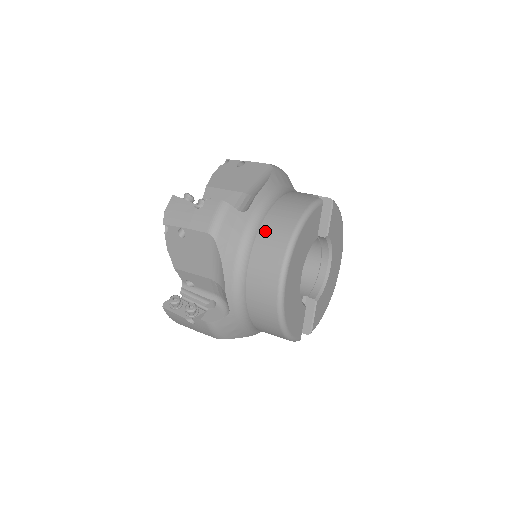
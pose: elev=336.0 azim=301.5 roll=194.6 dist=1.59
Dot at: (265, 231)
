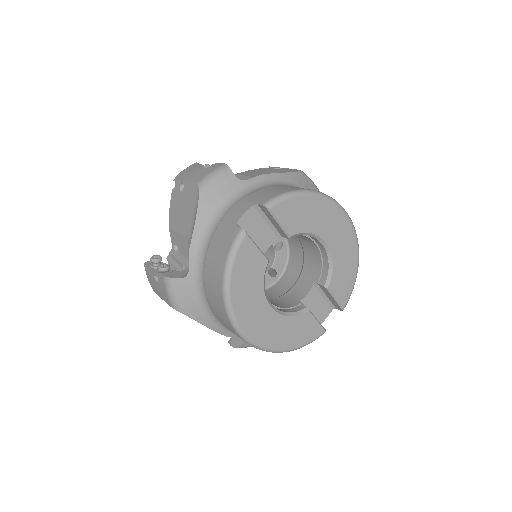
Dot at: (209, 292)
